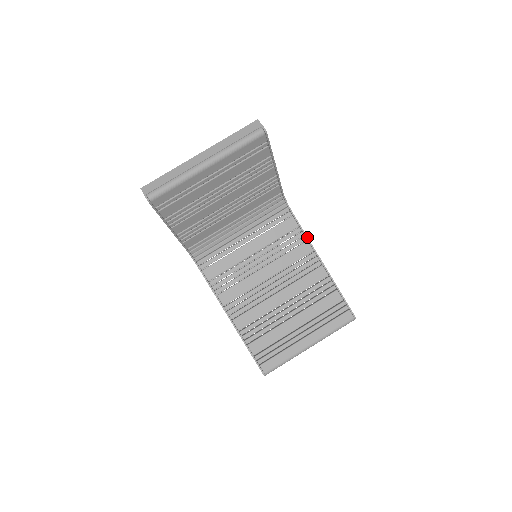
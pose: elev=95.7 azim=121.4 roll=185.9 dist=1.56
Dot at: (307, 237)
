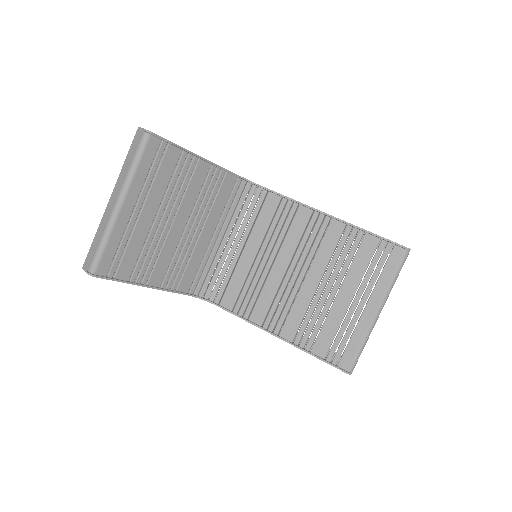
Dot at: (297, 201)
